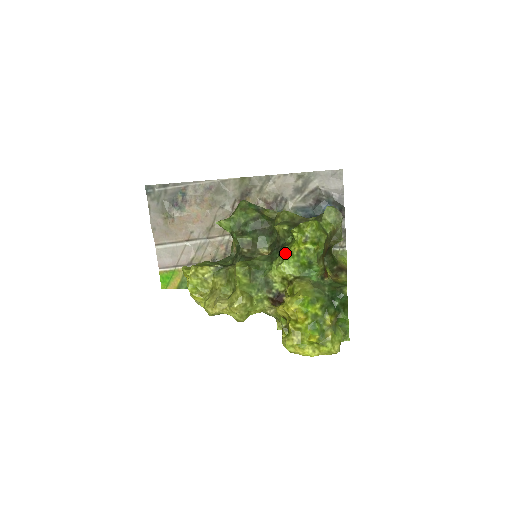
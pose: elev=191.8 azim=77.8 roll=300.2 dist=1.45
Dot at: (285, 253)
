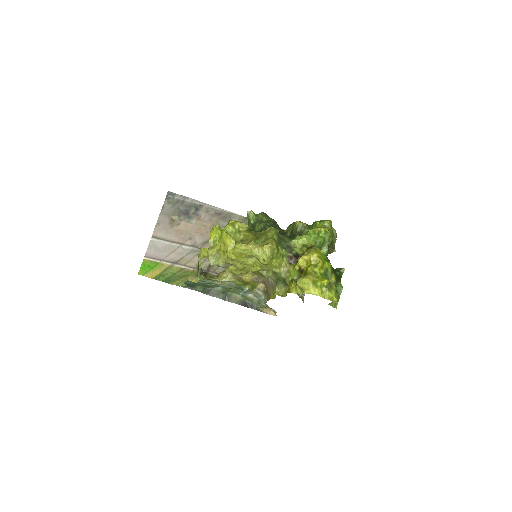
Dot at: (309, 230)
